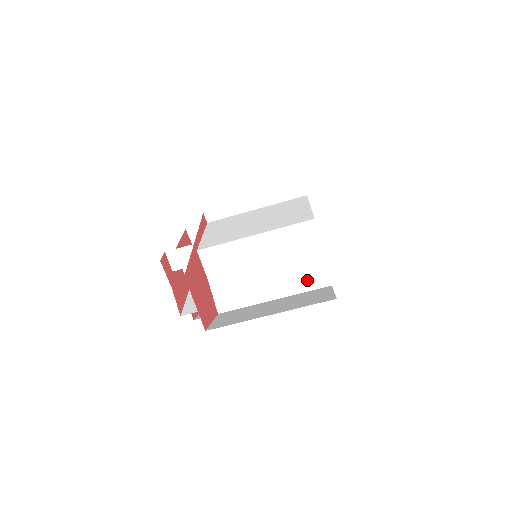
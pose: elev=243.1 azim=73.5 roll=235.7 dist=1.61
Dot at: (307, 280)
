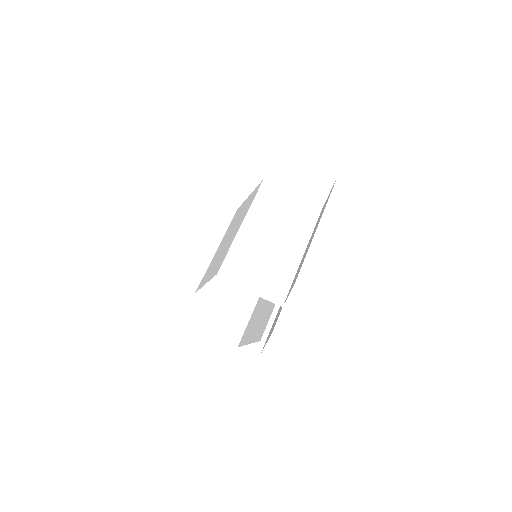
Dot at: (305, 222)
